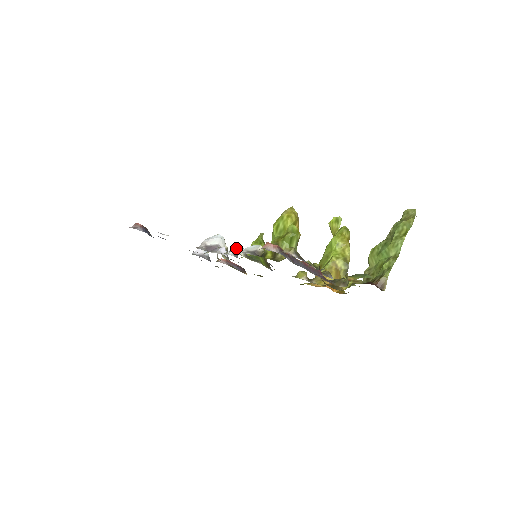
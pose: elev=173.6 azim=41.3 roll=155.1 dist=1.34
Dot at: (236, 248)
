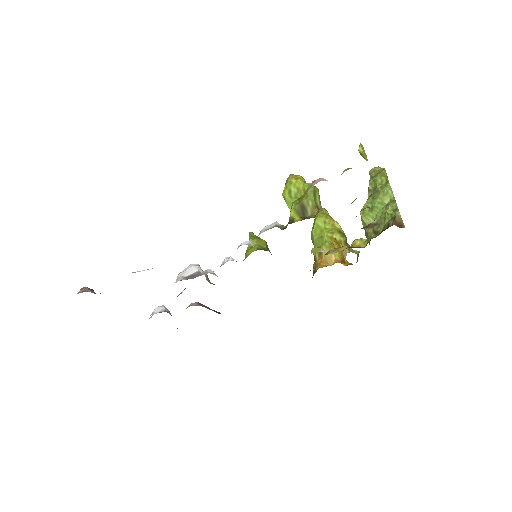
Dot at: (242, 243)
